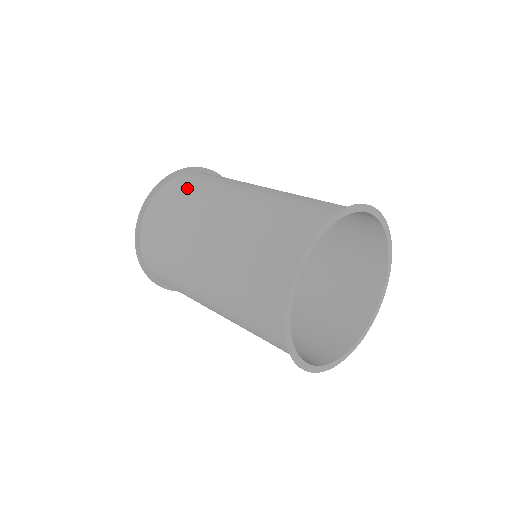
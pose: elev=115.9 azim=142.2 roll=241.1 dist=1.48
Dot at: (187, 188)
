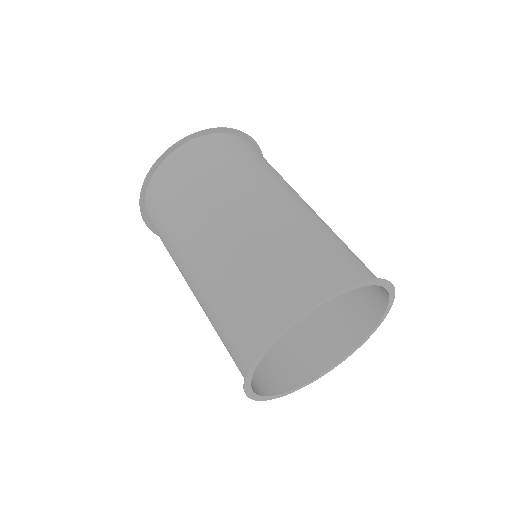
Dot at: (167, 198)
